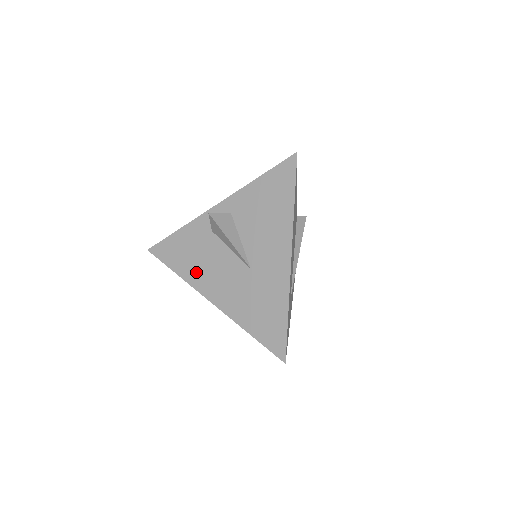
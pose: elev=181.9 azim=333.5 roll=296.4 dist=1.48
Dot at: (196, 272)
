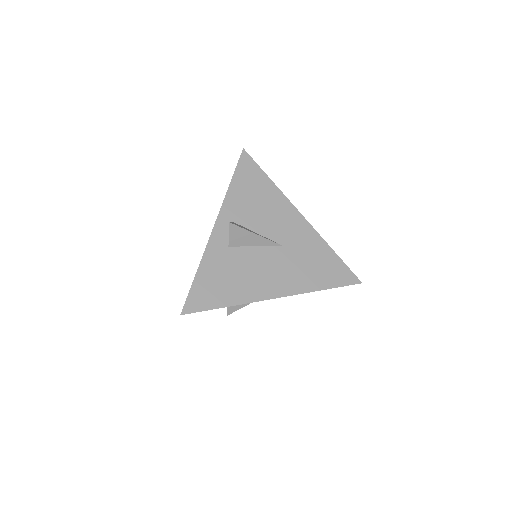
Dot at: (244, 288)
